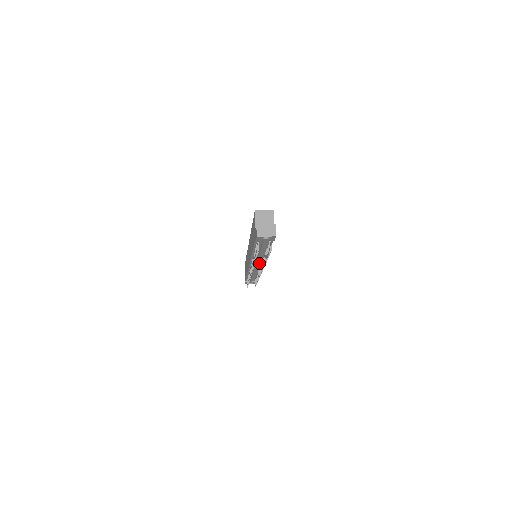
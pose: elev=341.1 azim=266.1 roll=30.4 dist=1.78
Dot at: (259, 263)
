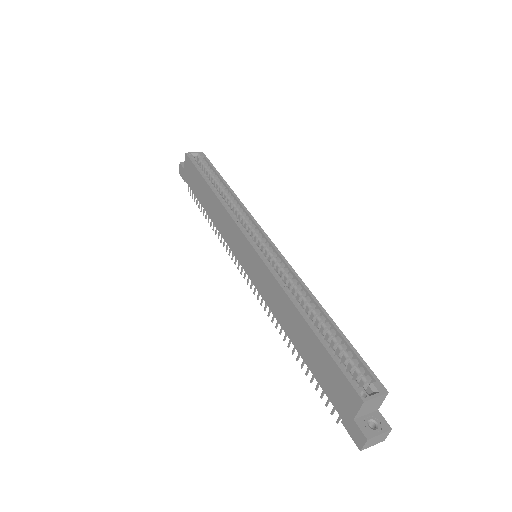
Dot at: occluded
